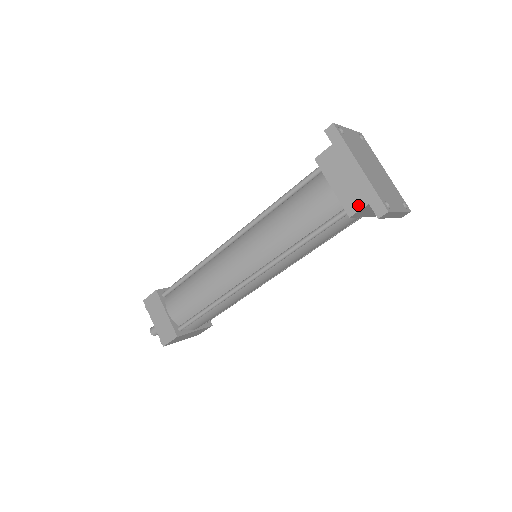
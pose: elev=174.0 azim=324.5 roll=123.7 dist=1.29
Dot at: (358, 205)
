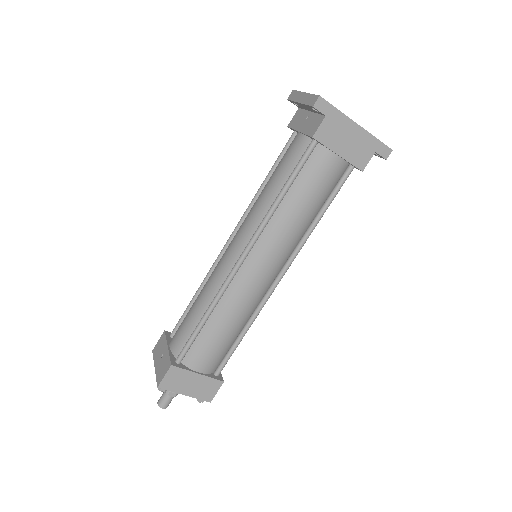
Dot at: (367, 158)
